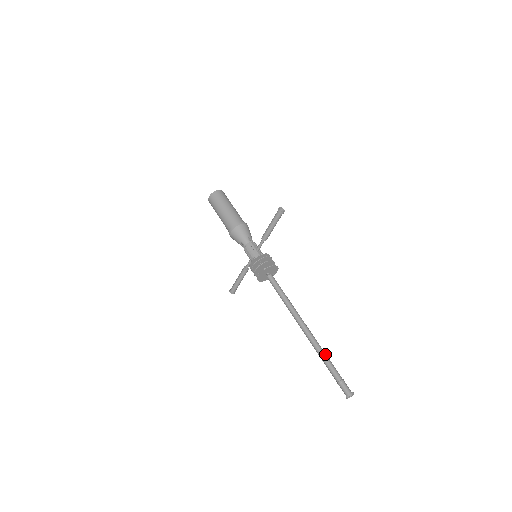
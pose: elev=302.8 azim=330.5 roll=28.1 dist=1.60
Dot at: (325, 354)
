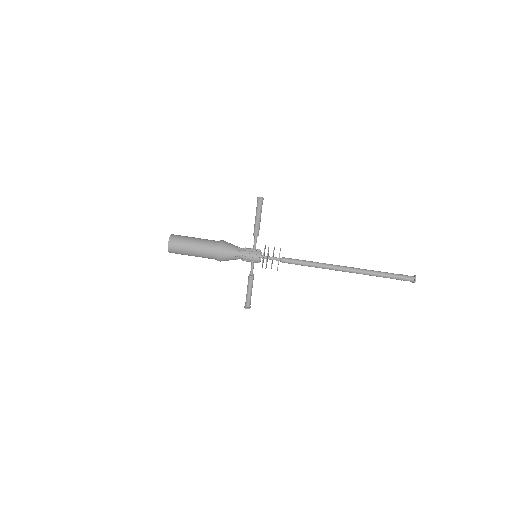
Dot at: (375, 271)
